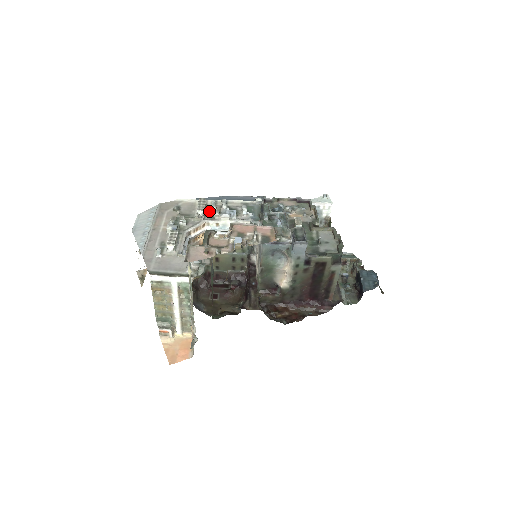
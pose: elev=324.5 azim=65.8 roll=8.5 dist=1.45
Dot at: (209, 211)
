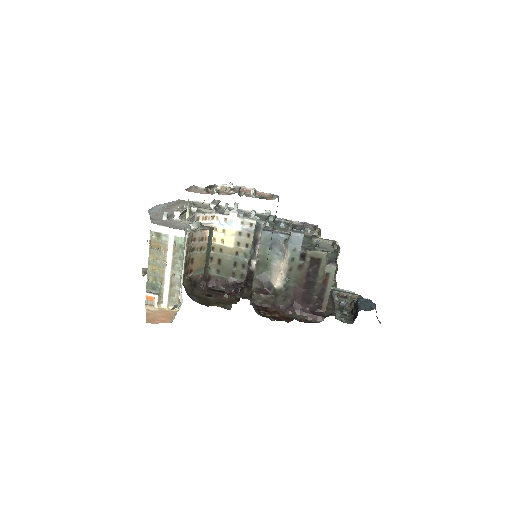
Dot at: (221, 210)
